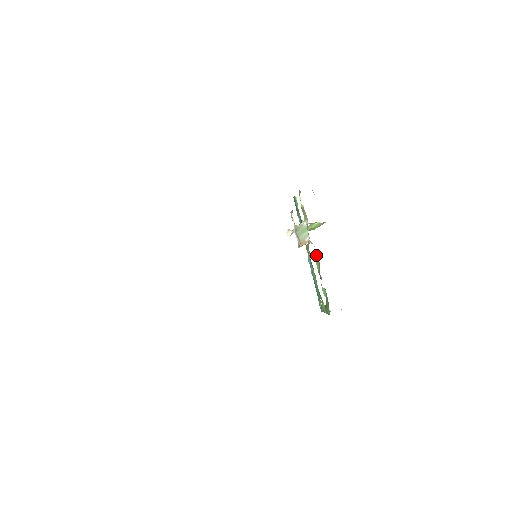
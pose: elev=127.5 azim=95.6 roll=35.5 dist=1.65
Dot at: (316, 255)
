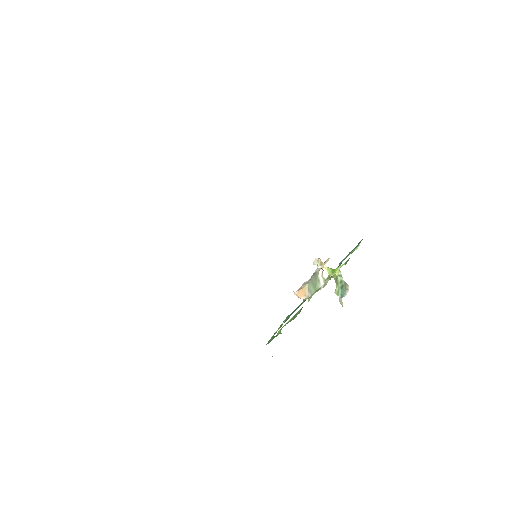
Dot at: occluded
